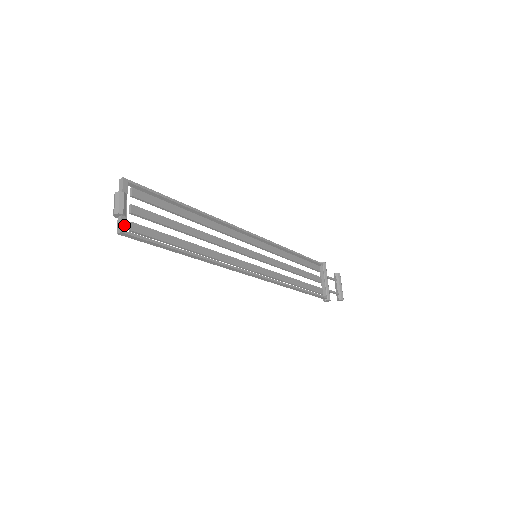
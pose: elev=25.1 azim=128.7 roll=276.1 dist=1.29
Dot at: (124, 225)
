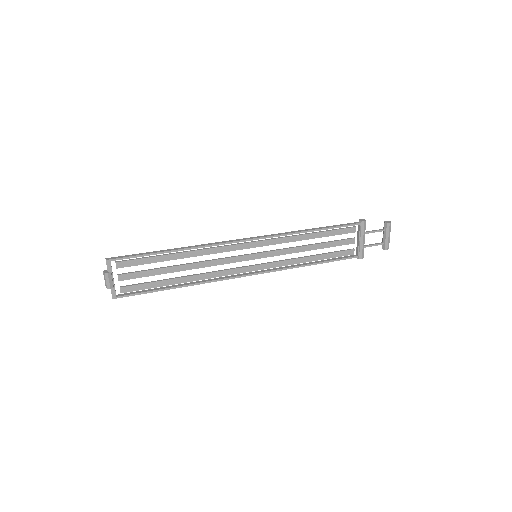
Dot at: (114, 293)
